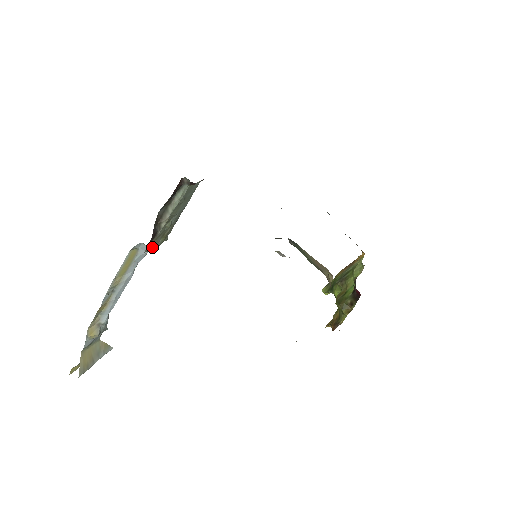
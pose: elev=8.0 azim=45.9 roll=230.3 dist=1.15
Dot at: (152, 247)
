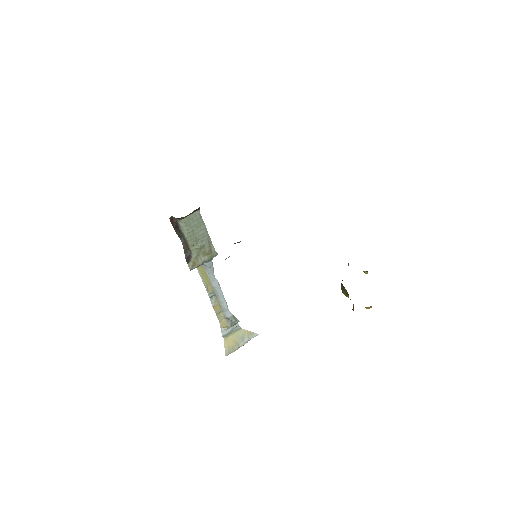
Dot at: (197, 264)
